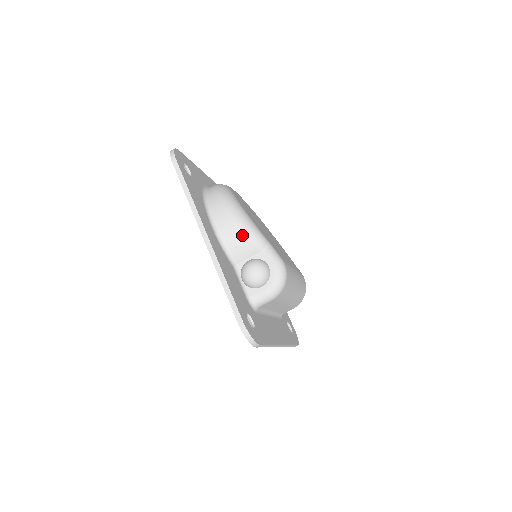
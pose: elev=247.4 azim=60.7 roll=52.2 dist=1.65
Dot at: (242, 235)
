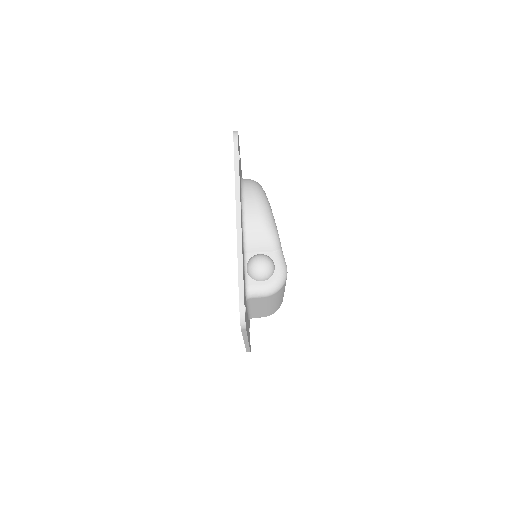
Dot at: (264, 230)
